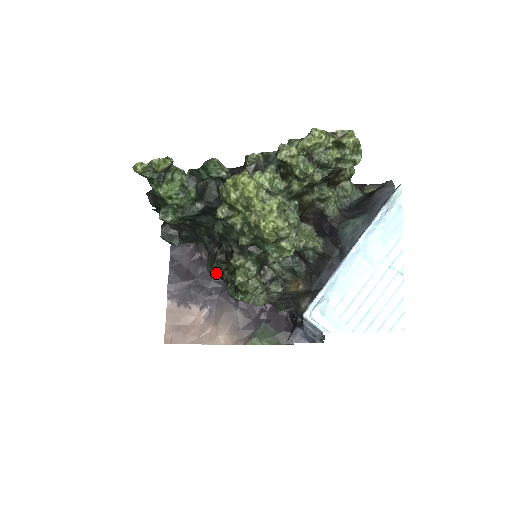
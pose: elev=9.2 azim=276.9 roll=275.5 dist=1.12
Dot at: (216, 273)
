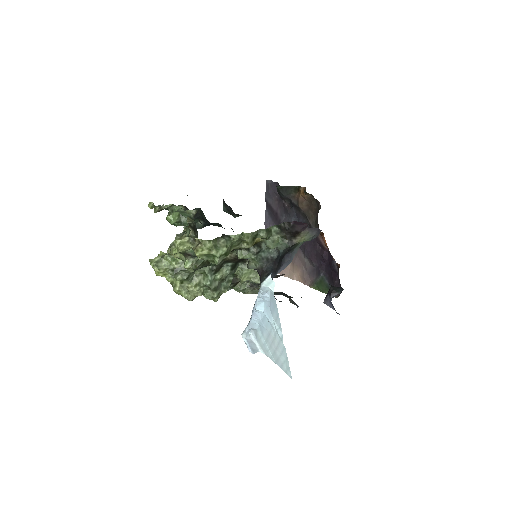
Dot at: occluded
